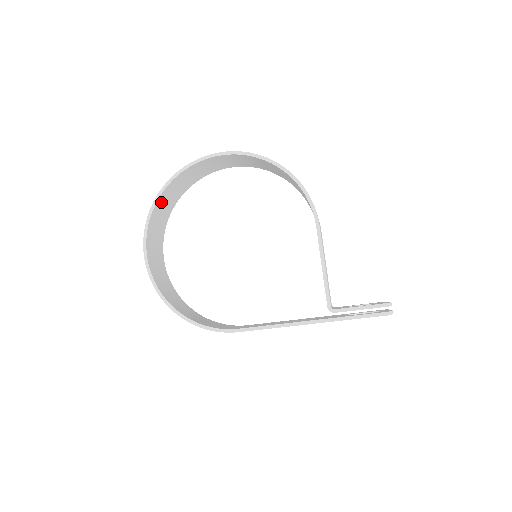
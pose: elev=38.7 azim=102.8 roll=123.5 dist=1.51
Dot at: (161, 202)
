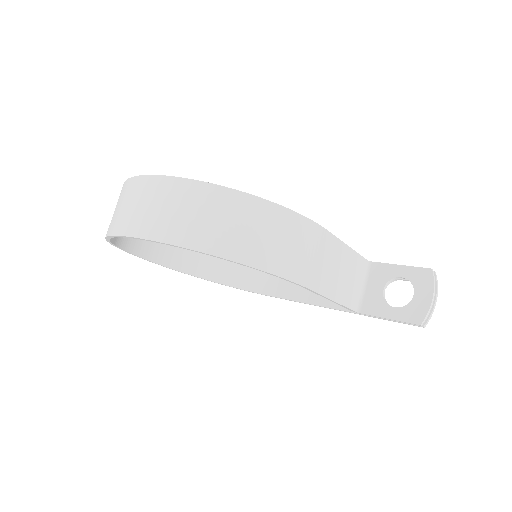
Dot at: occluded
